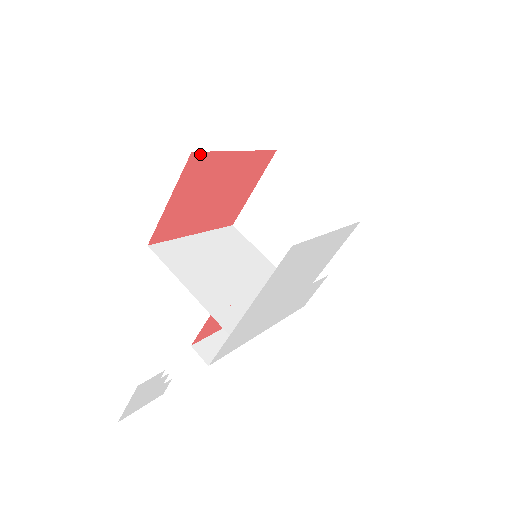
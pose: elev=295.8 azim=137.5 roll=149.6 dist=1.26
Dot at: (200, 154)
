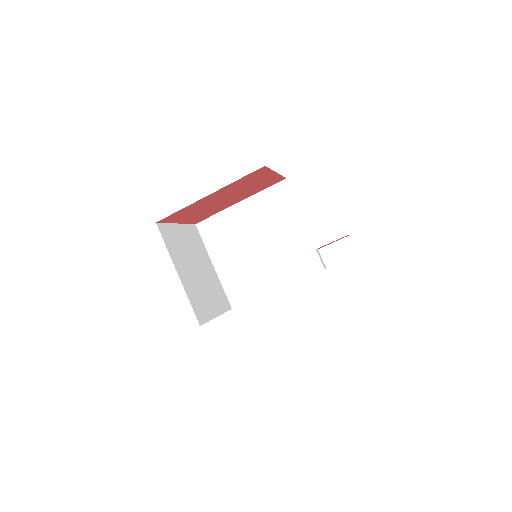
Dot at: (167, 217)
